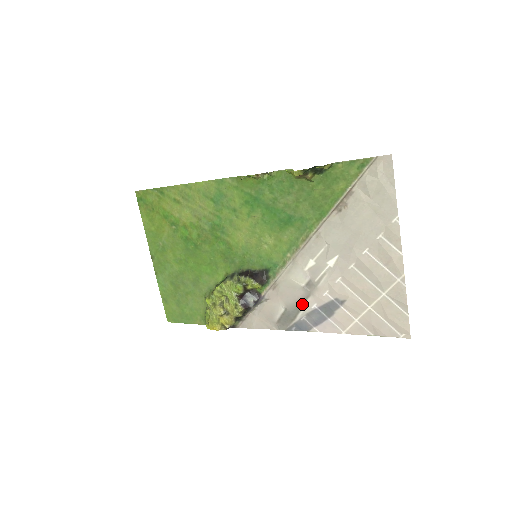
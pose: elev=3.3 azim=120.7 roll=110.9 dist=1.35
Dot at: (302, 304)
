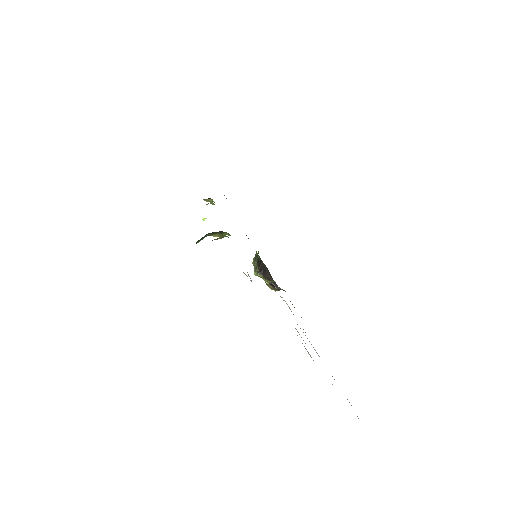
Dot at: occluded
